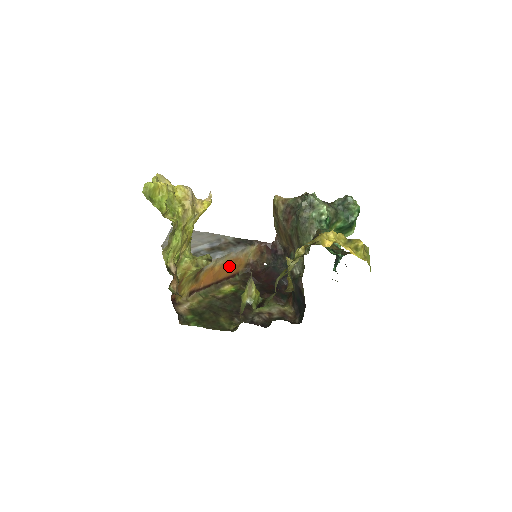
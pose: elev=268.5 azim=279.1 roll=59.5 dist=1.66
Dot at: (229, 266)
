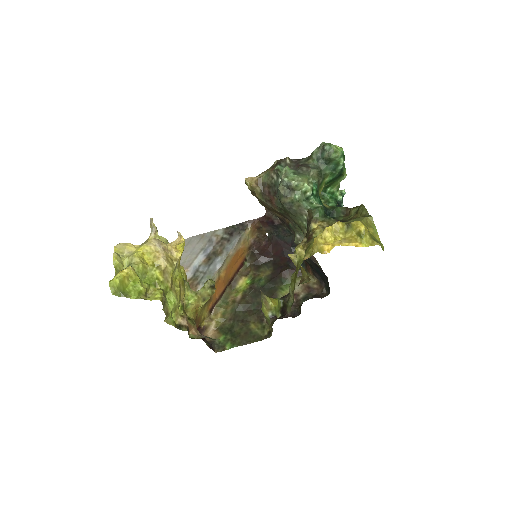
Dot at: (233, 262)
